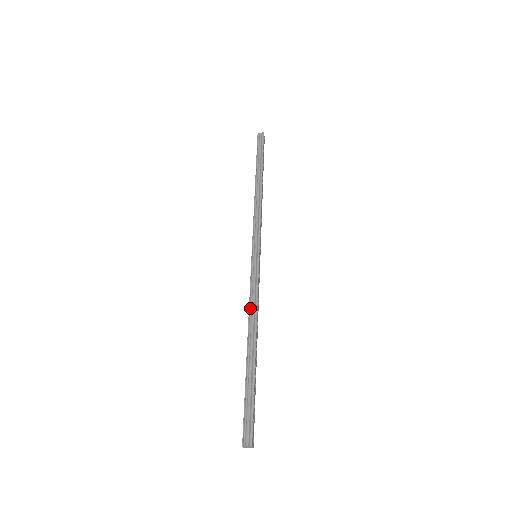
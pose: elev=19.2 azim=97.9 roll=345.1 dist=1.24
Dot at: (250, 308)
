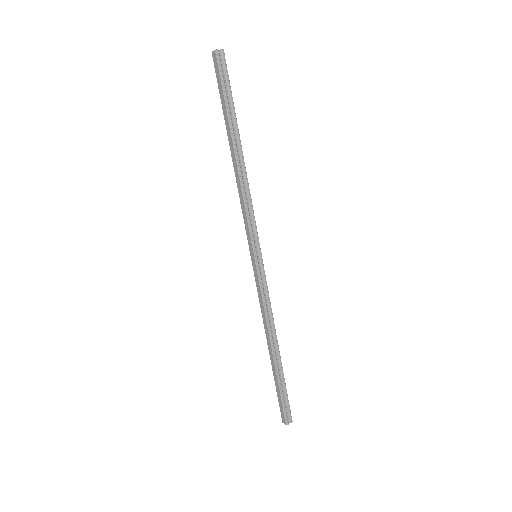
Dot at: (268, 318)
